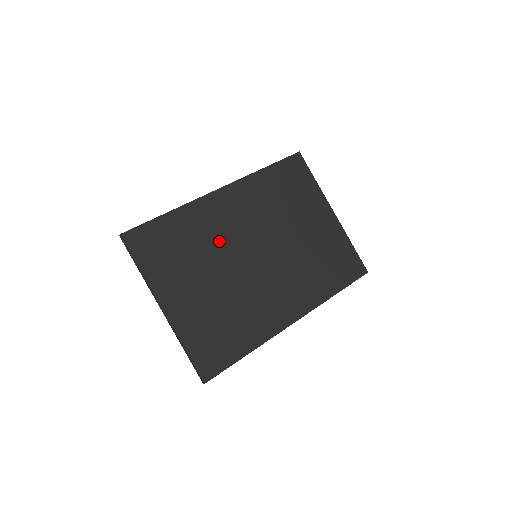
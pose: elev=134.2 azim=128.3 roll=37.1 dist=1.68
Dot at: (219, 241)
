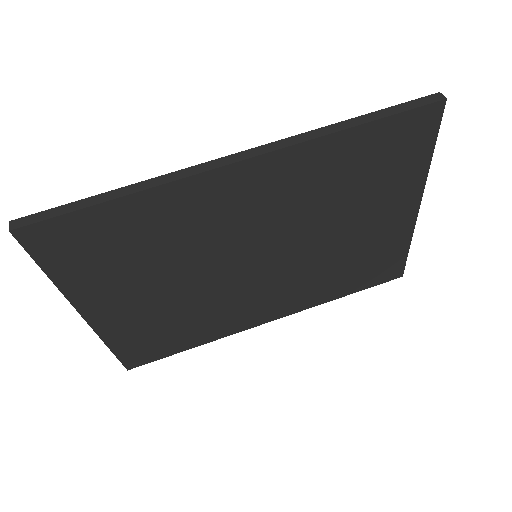
Dot at: (202, 242)
